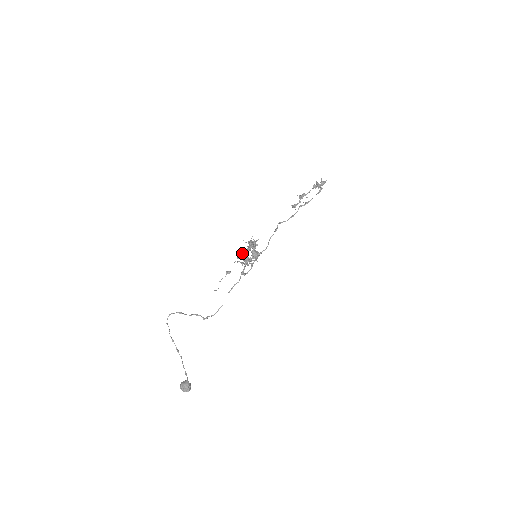
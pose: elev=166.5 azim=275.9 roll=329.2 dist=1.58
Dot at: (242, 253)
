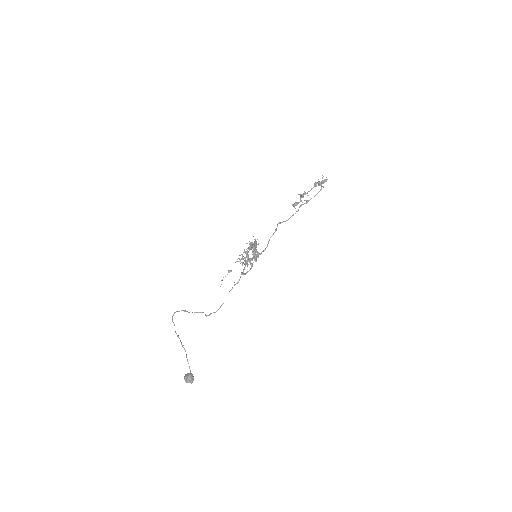
Dot at: occluded
